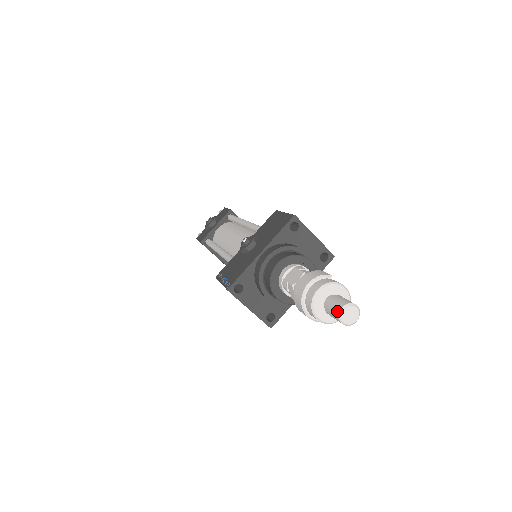
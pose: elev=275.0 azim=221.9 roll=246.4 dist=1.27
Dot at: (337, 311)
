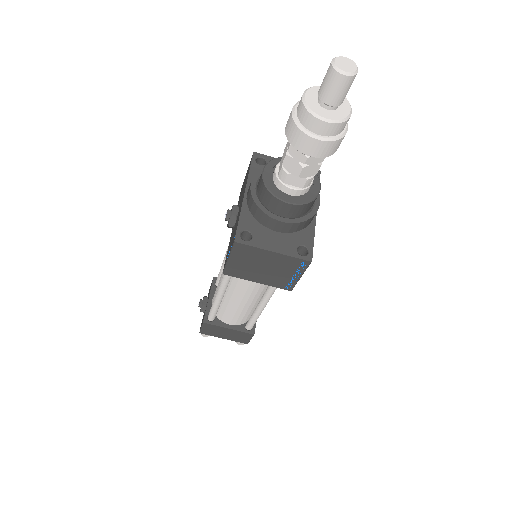
Dot at: (330, 71)
